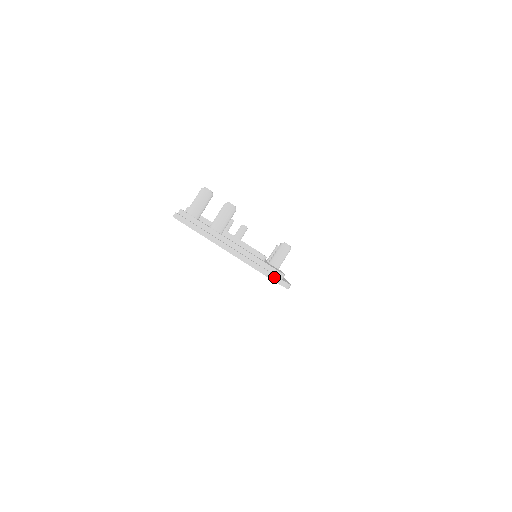
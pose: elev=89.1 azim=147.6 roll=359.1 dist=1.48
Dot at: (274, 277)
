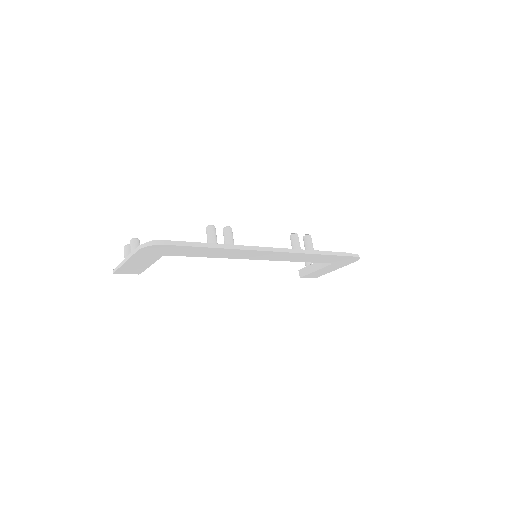
Dot at: (140, 246)
